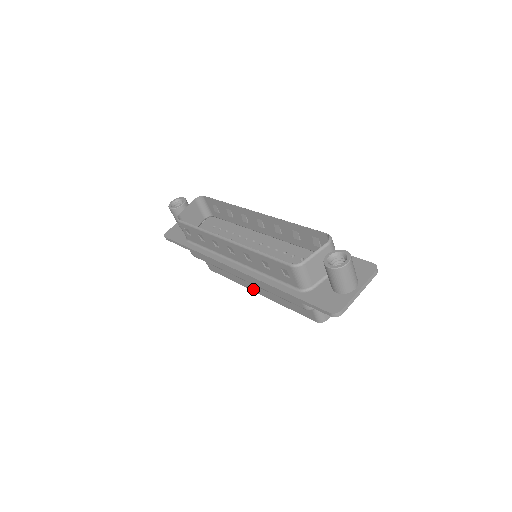
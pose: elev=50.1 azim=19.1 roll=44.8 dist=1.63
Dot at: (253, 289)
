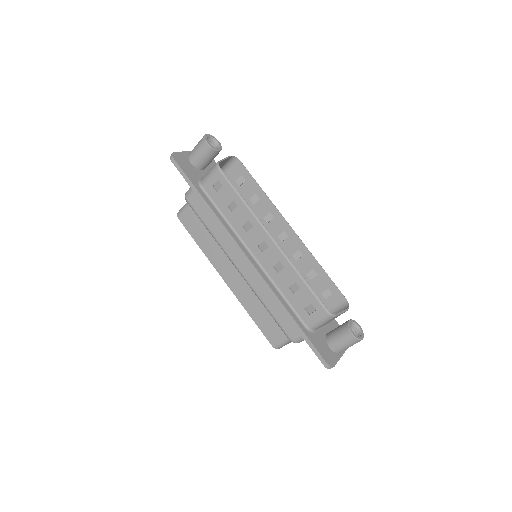
Dot at: (224, 275)
